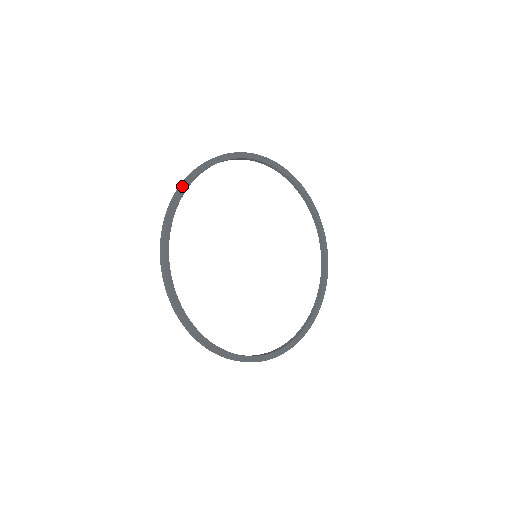
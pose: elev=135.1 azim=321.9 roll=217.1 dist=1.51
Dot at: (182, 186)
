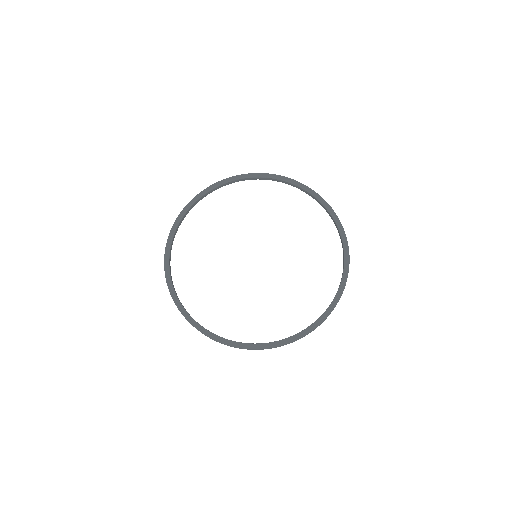
Dot at: (229, 178)
